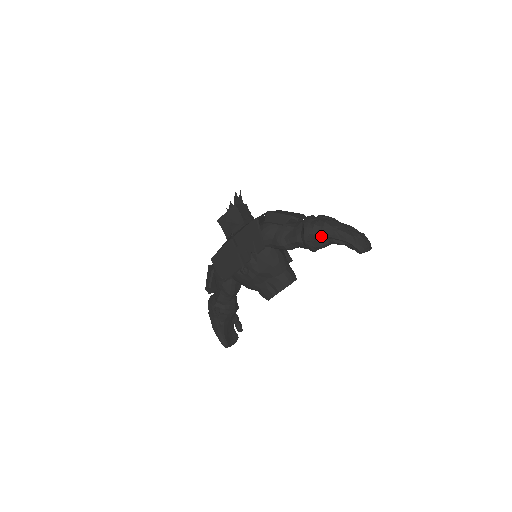
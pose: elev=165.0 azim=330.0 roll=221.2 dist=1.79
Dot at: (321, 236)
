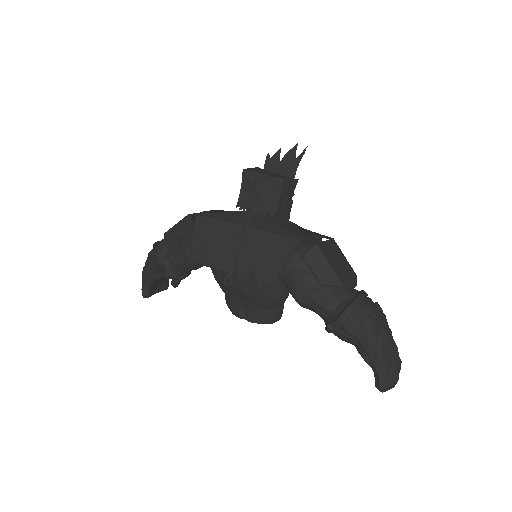
Dot at: (354, 337)
